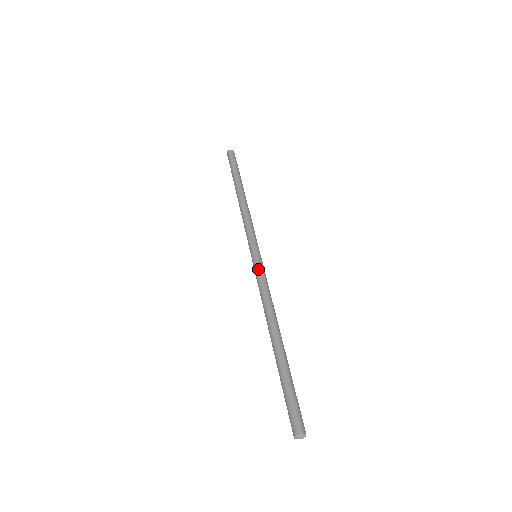
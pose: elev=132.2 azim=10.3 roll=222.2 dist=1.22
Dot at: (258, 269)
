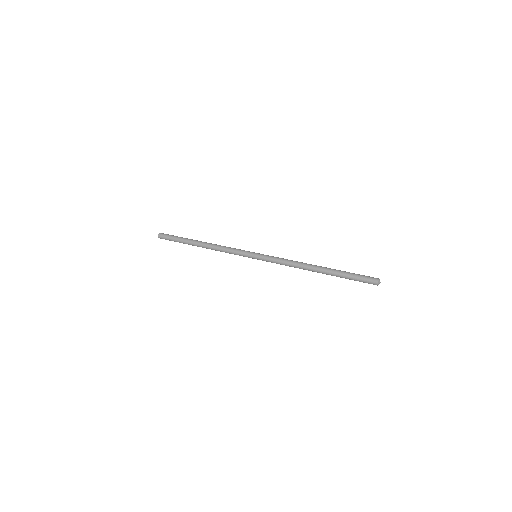
Dot at: occluded
